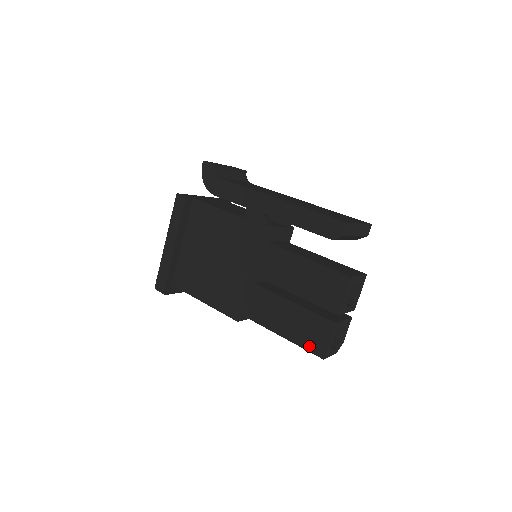
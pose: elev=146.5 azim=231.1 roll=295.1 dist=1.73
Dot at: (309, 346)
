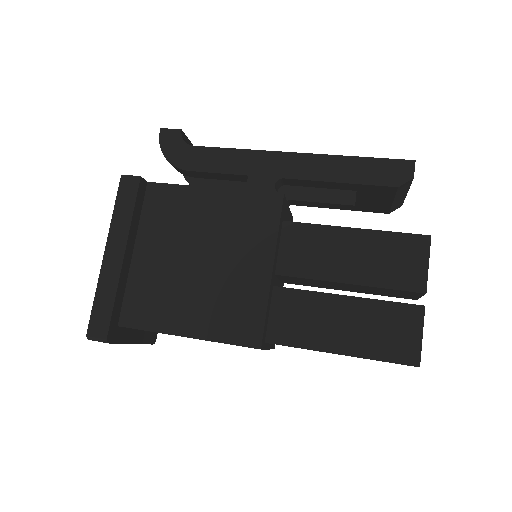
Dot at: (390, 354)
